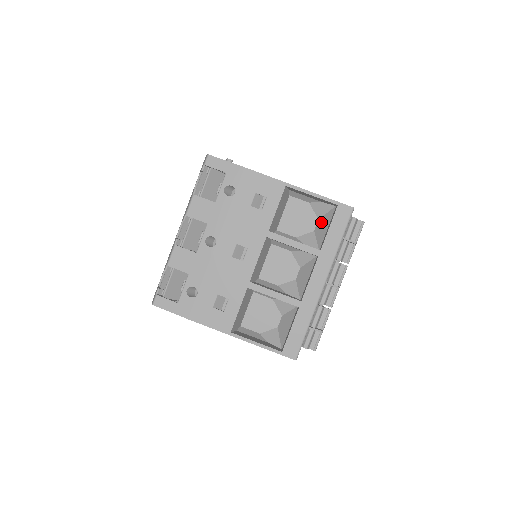
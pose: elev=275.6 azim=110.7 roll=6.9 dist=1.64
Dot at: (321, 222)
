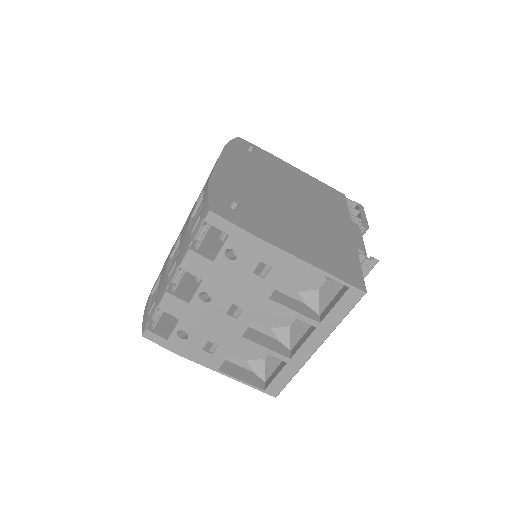
Dot at: (328, 286)
